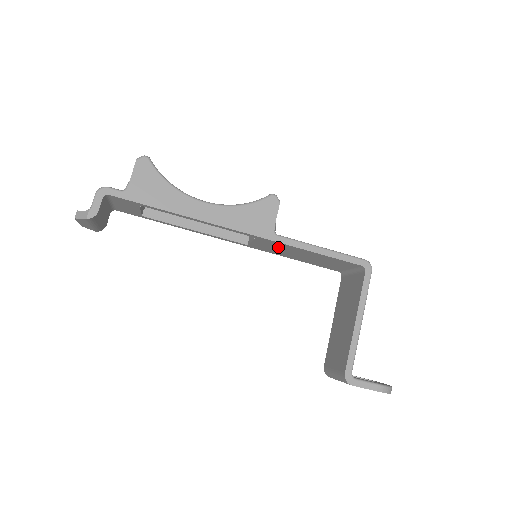
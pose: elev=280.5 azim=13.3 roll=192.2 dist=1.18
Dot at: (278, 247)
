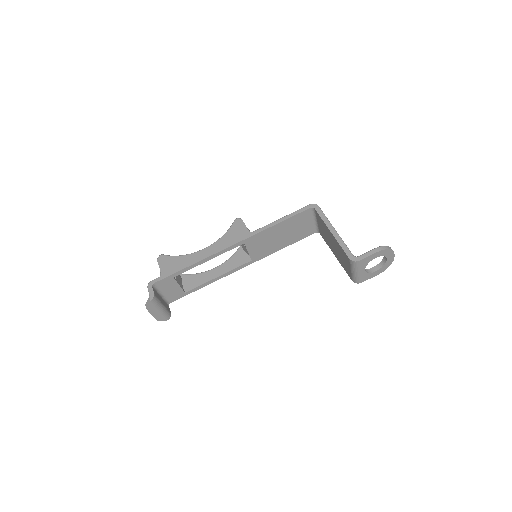
Dot at: (262, 241)
